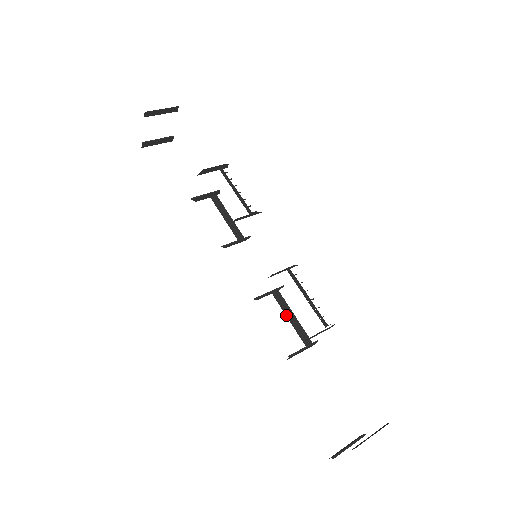
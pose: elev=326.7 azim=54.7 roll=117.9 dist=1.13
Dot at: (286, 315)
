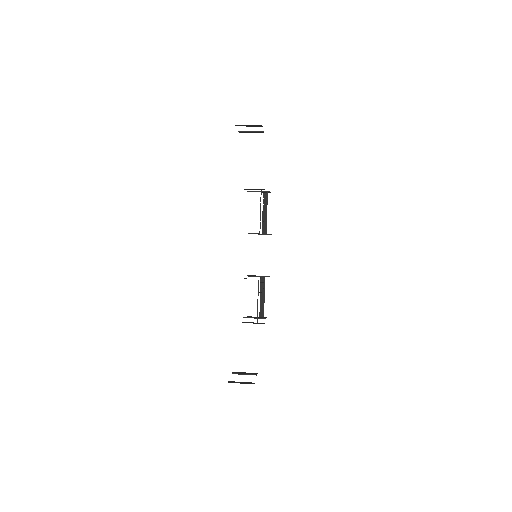
Dot at: (260, 294)
